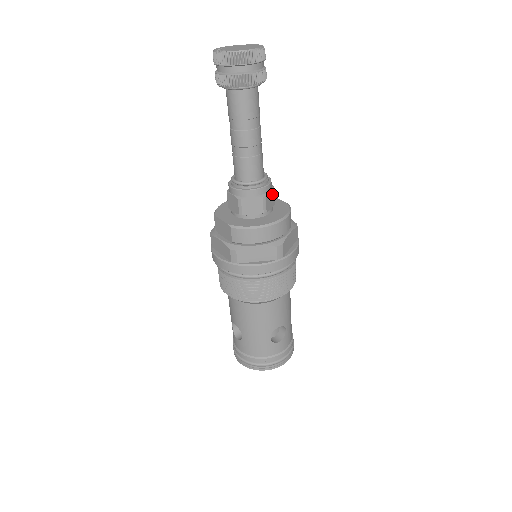
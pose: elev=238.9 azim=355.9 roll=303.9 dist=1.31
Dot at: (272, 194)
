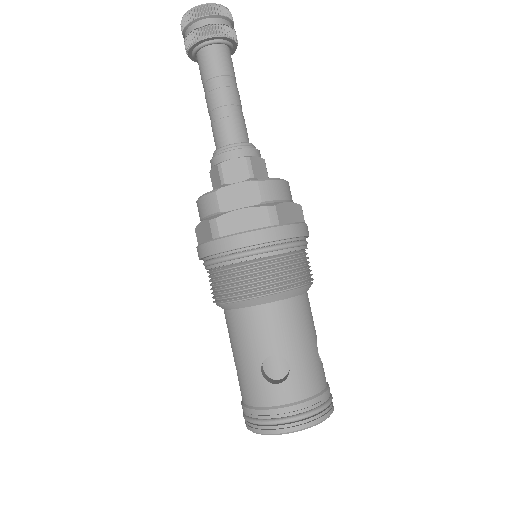
Dot at: occluded
